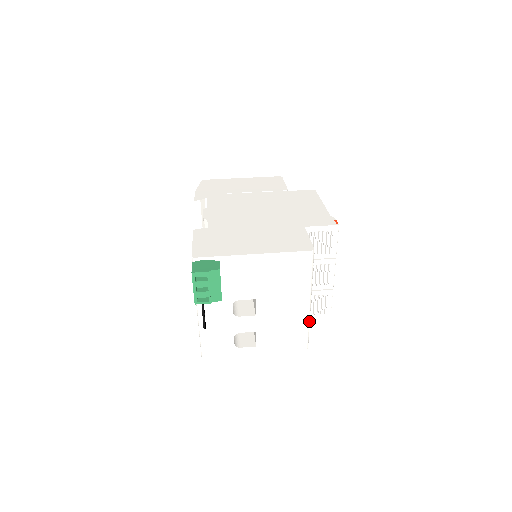
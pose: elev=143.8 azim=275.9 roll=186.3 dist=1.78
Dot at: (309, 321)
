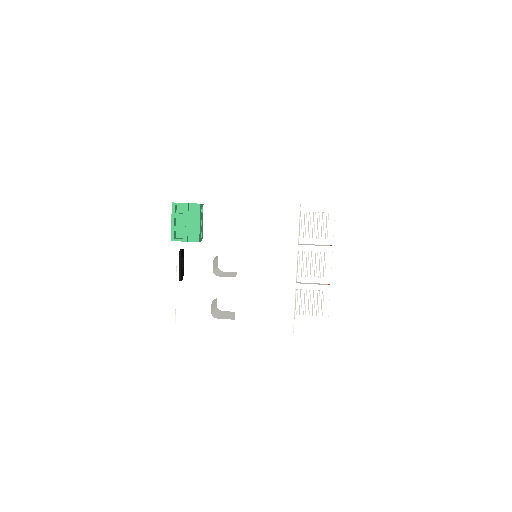
Dot at: (294, 295)
